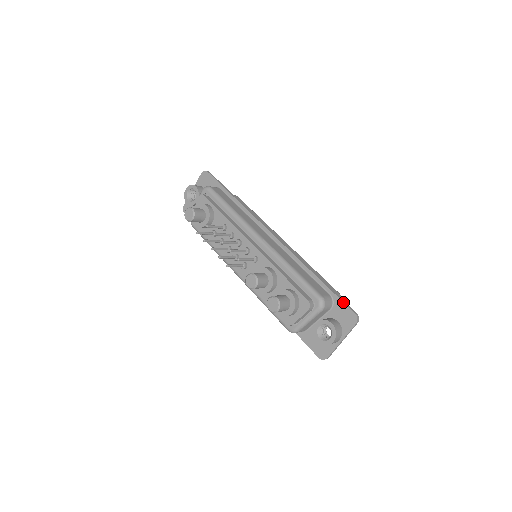
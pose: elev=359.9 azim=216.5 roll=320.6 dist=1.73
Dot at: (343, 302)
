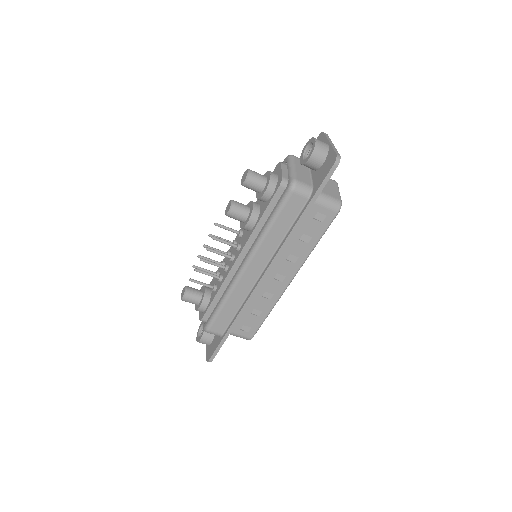
Dot at: occluded
